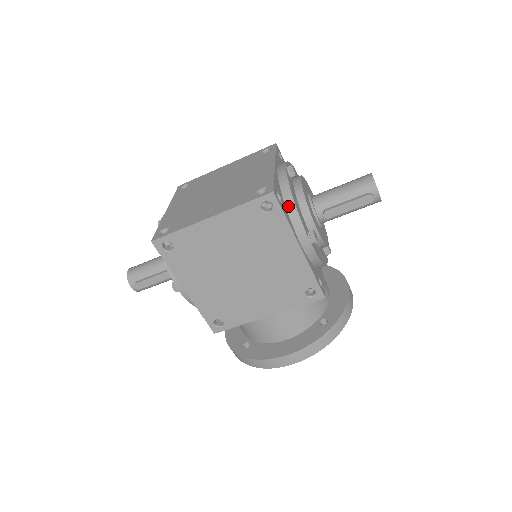
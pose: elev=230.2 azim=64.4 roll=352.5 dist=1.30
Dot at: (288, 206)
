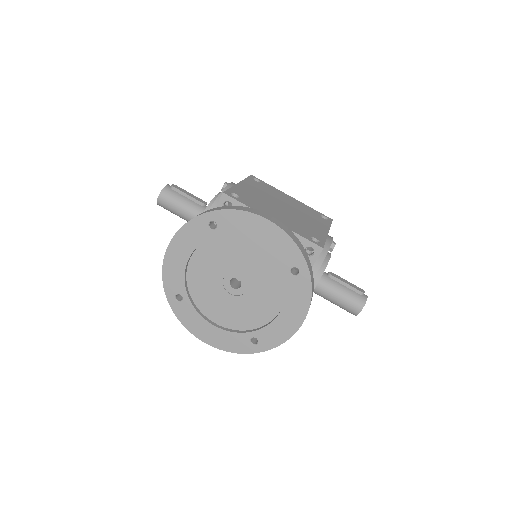
Dot at: occluded
